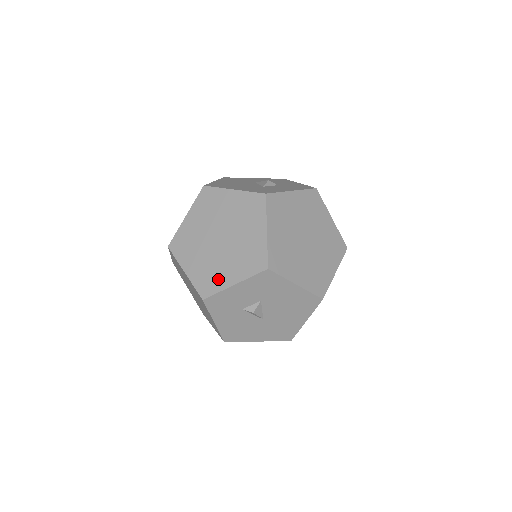
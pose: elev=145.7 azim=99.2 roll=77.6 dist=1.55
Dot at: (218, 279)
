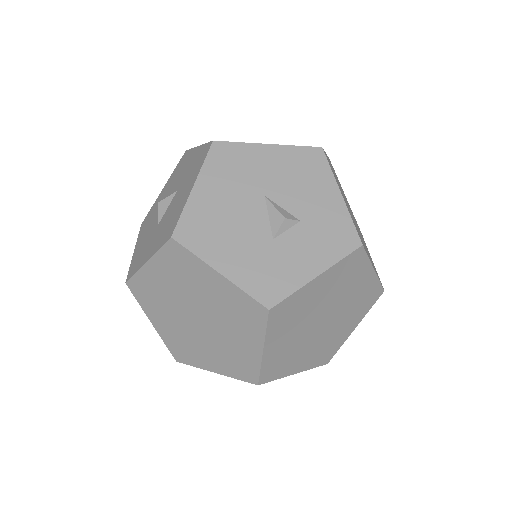
Dot at: (194, 356)
